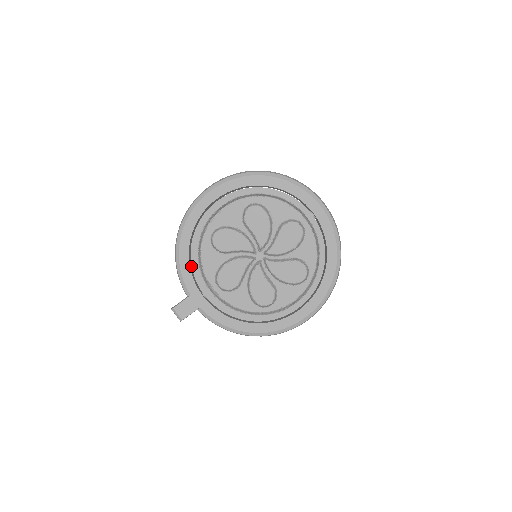
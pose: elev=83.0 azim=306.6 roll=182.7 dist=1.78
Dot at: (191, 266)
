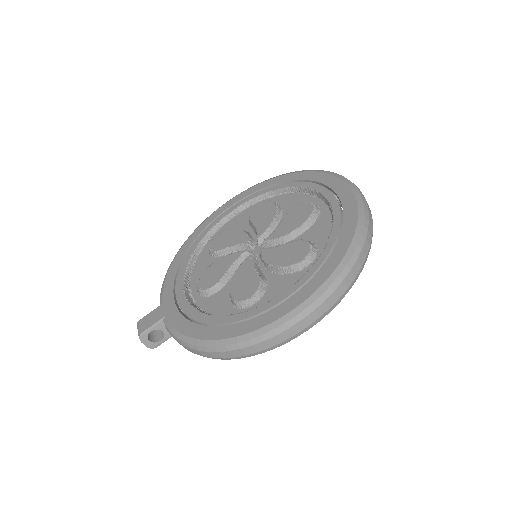
Dot at: occluded
